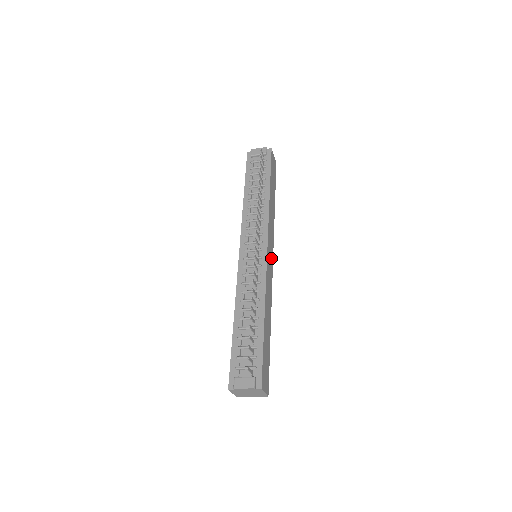
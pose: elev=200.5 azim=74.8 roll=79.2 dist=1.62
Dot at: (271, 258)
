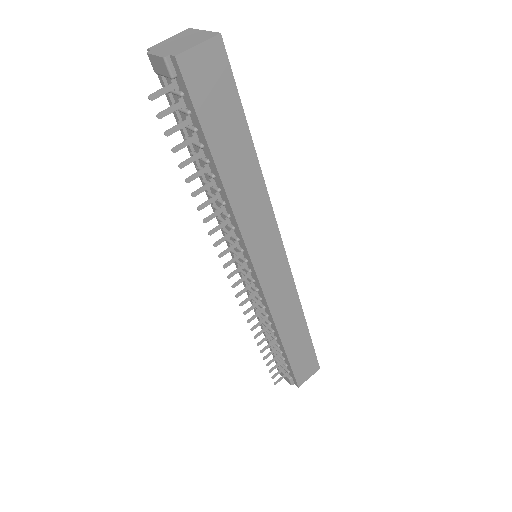
Dot at: (277, 259)
